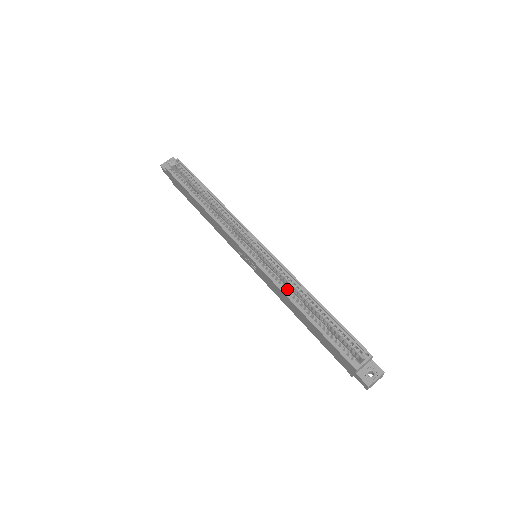
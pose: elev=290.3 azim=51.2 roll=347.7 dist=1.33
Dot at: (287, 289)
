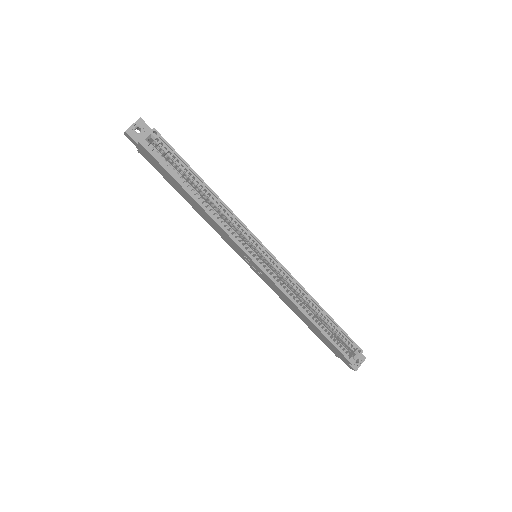
Dot at: (296, 298)
